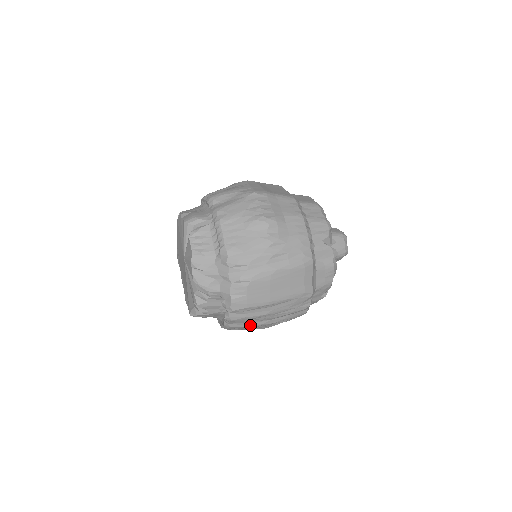
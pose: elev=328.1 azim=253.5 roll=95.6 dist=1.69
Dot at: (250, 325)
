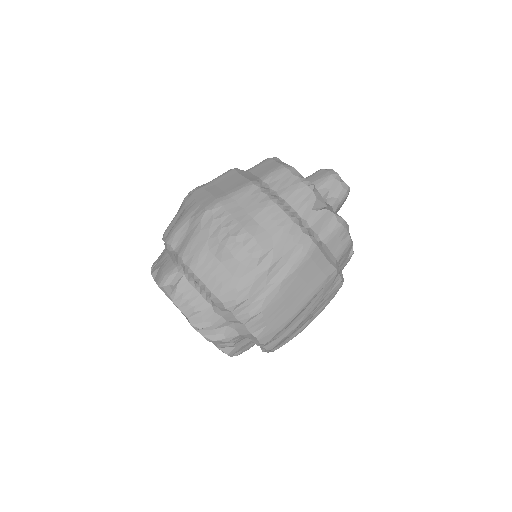
Dot at: (293, 337)
